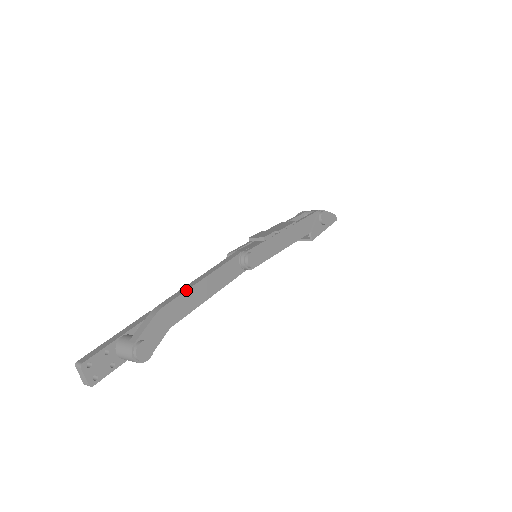
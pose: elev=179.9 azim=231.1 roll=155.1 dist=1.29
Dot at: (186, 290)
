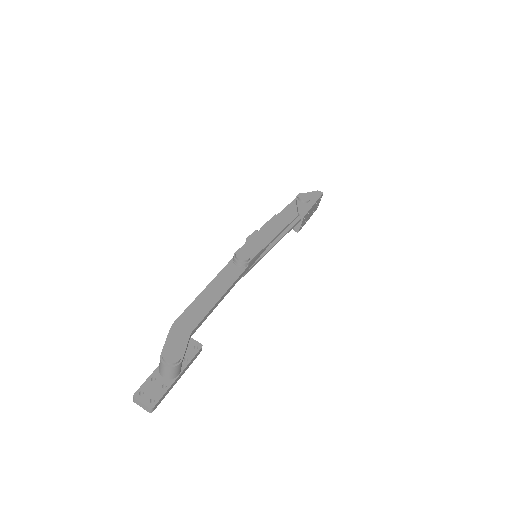
Dot at: (191, 303)
